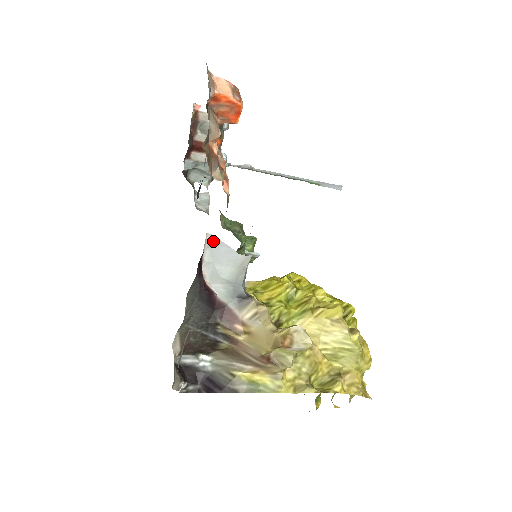
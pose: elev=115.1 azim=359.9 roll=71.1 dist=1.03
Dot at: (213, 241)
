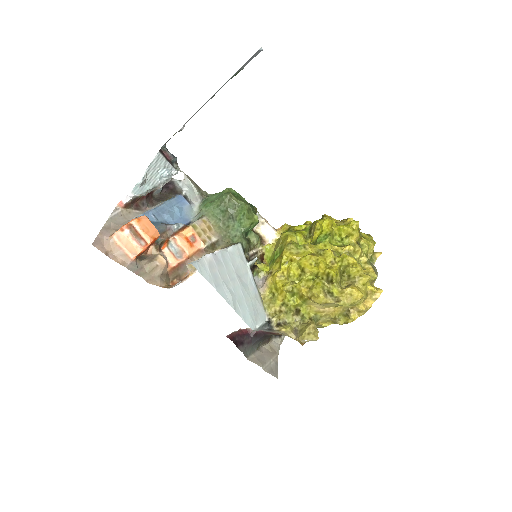
Dot at: occluded
